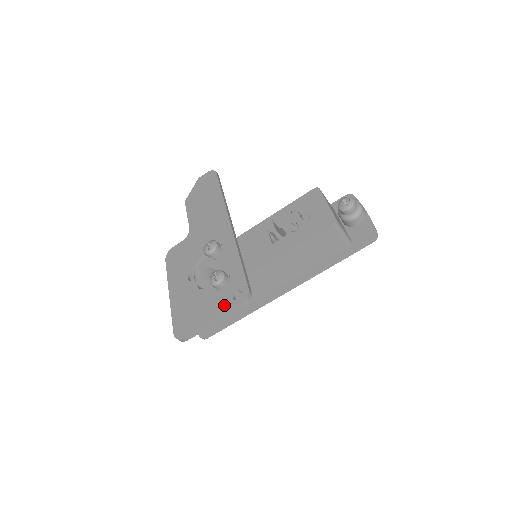
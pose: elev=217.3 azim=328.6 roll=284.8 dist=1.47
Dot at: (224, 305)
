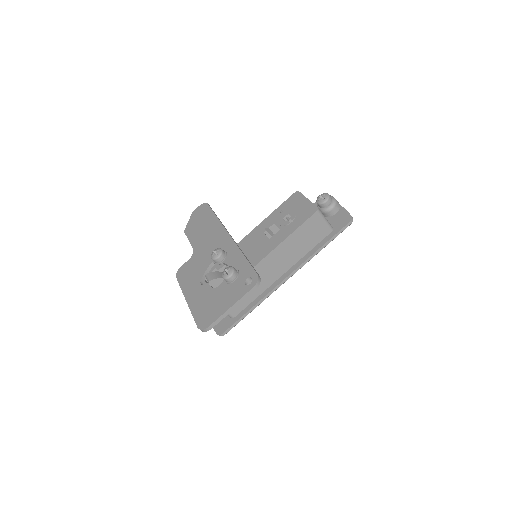
Dot at: (238, 292)
